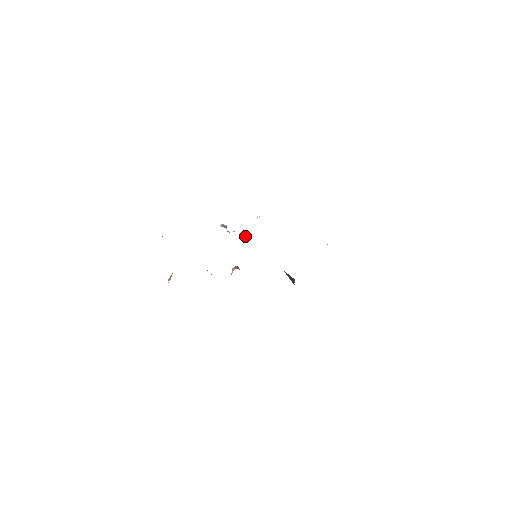
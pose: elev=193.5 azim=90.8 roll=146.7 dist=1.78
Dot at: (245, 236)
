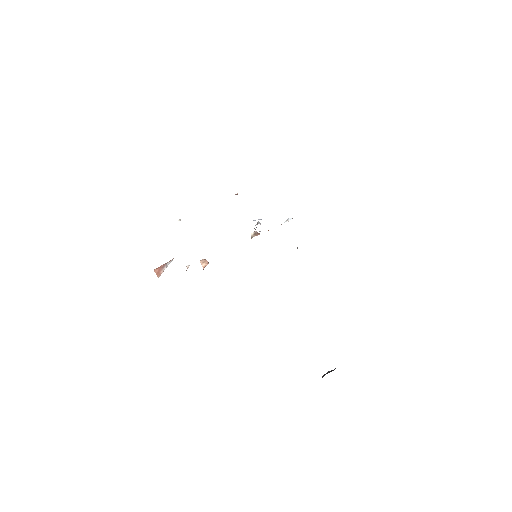
Dot at: (254, 234)
